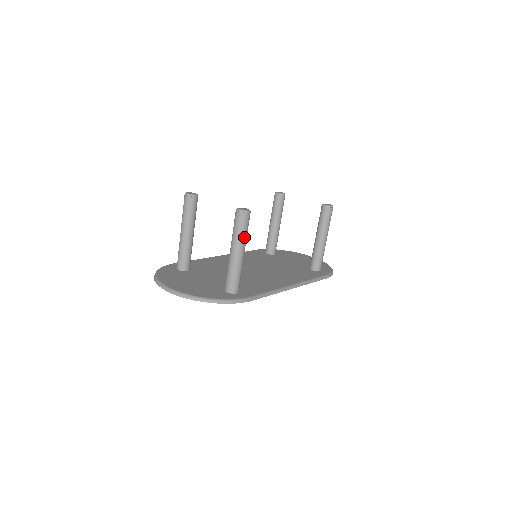
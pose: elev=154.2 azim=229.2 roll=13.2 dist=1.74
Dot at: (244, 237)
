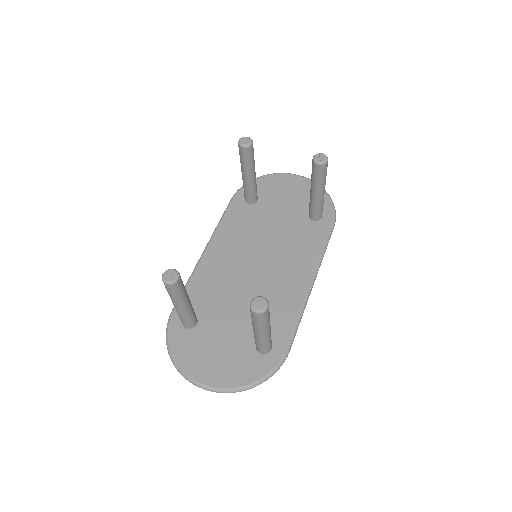
Dot at: (268, 323)
